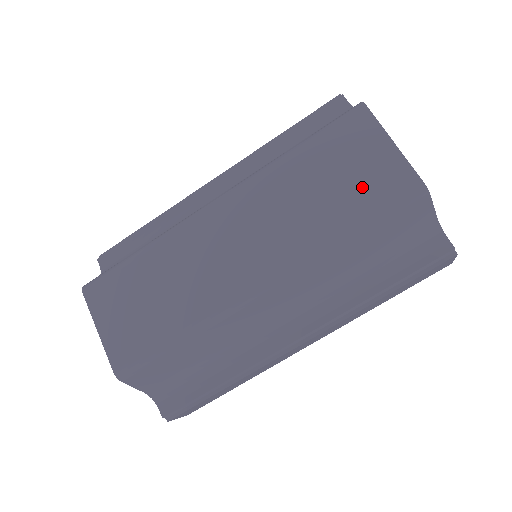
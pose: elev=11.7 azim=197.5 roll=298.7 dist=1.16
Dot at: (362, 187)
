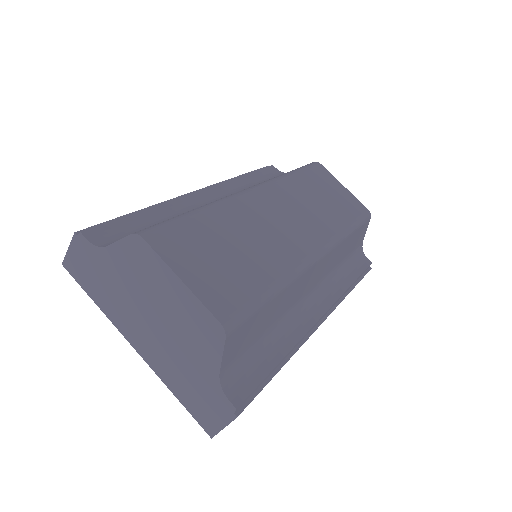
Dot at: (342, 204)
